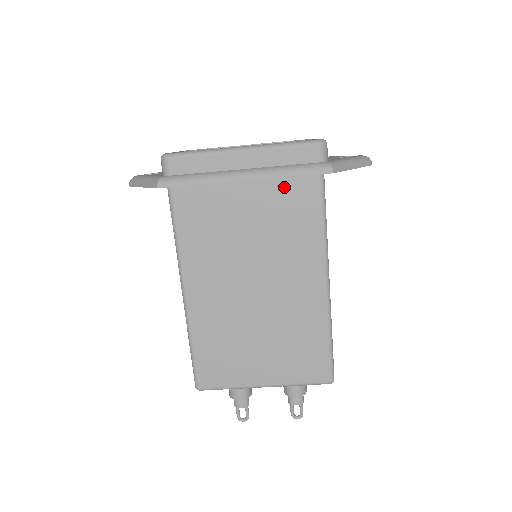
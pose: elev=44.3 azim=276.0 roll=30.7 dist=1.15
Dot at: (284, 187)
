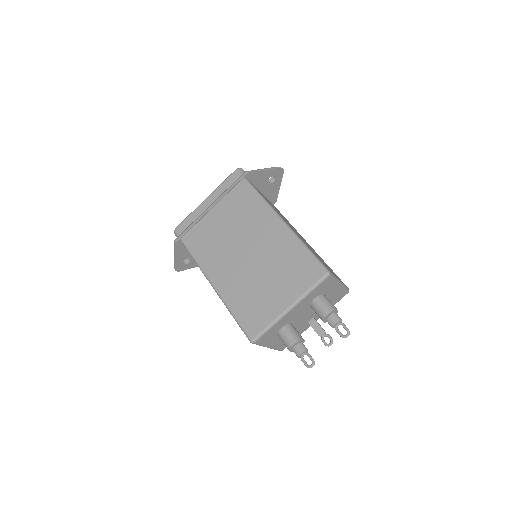
Dot at: (231, 197)
